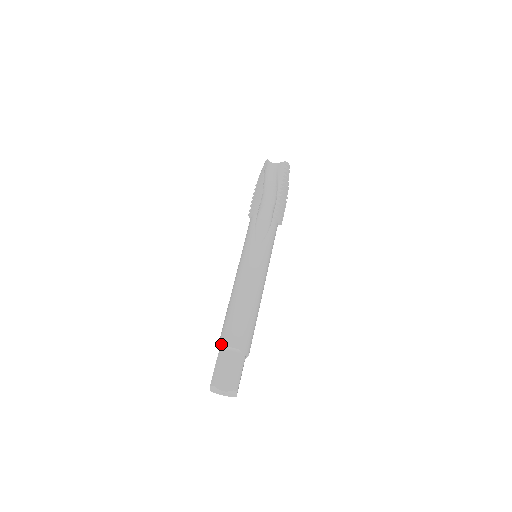
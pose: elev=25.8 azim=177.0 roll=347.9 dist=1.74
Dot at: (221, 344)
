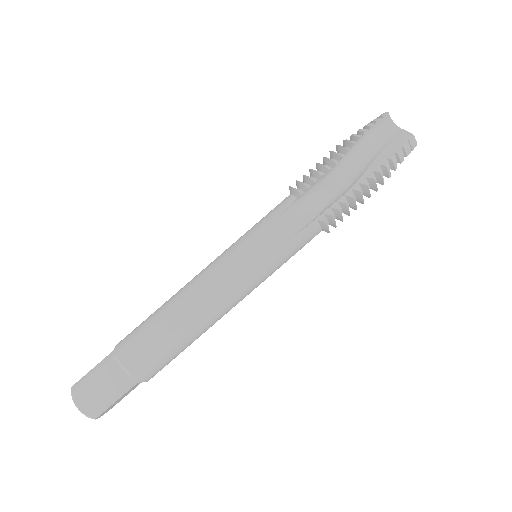
Dot at: (117, 347)
